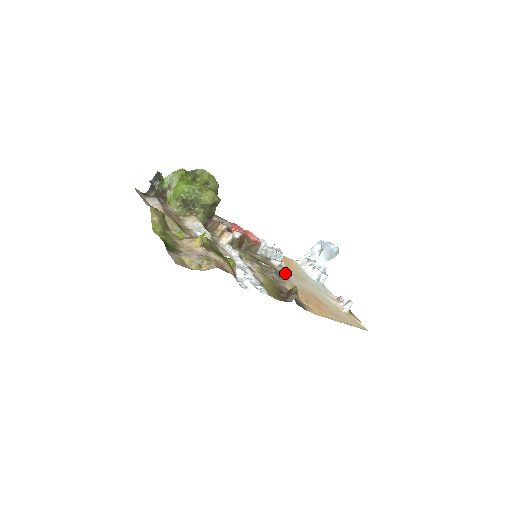
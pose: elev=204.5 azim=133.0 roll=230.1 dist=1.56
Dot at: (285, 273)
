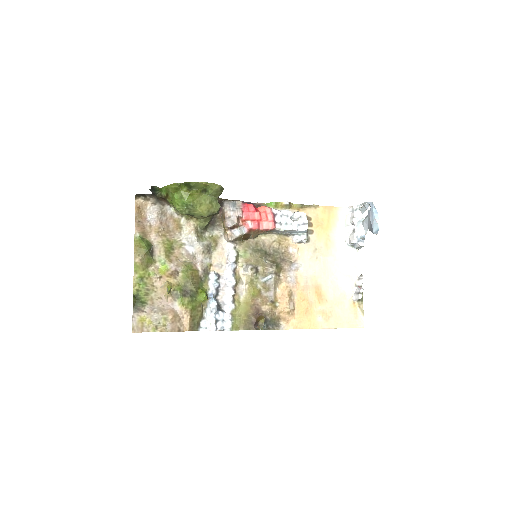
Dot at: (299, 255)
